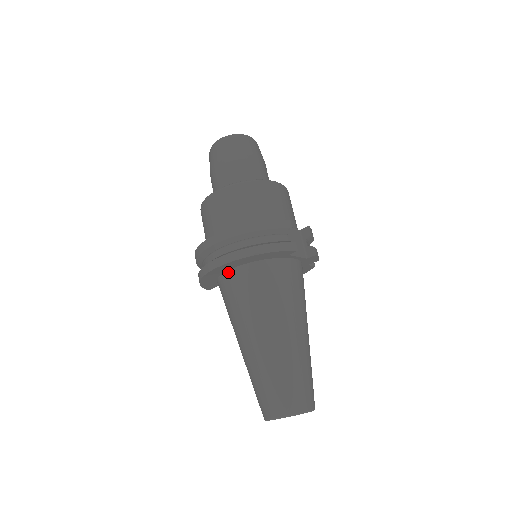
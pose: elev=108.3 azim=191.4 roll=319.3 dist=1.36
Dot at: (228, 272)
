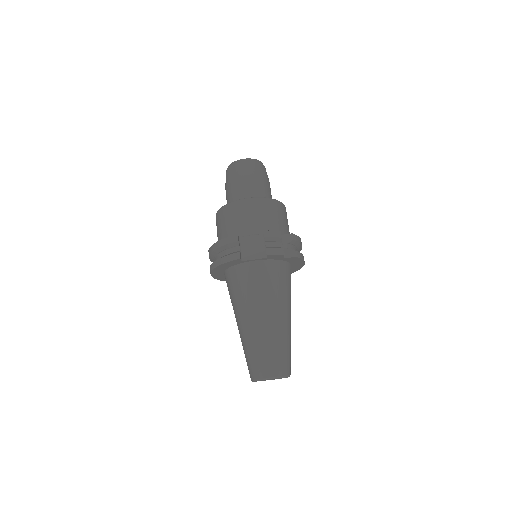
Dot at: occluded
